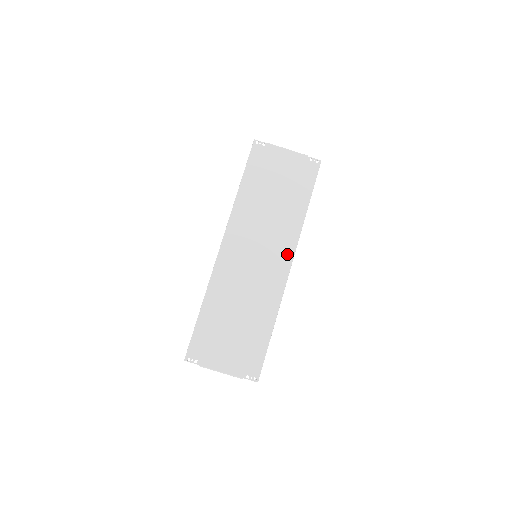
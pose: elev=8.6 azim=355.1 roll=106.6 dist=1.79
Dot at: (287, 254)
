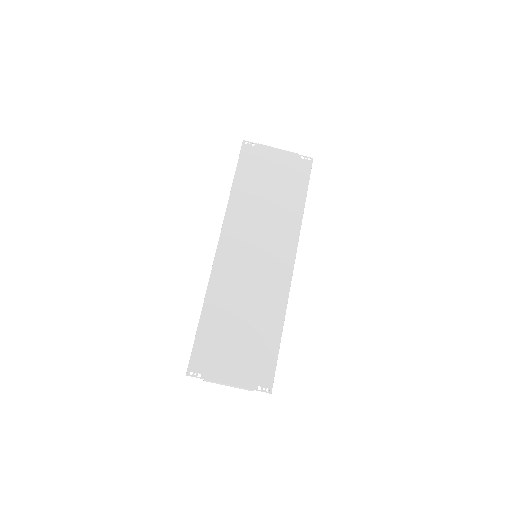
Dot at: (289, 252)
